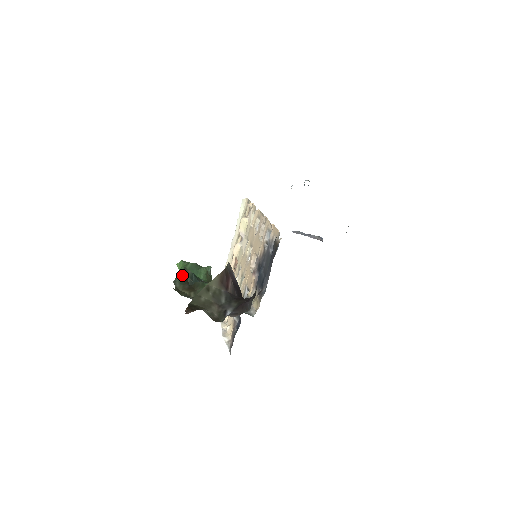
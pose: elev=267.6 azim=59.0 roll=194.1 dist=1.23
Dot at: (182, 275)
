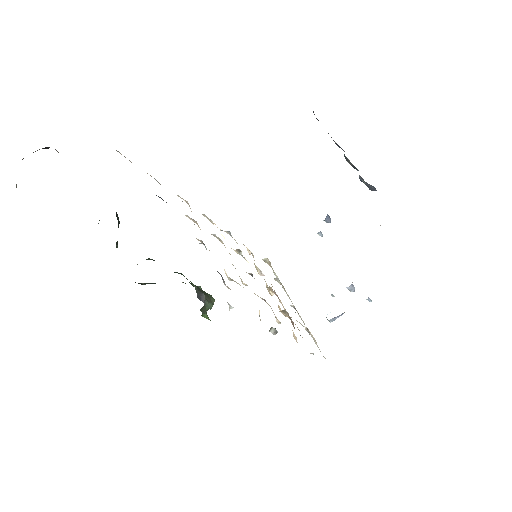
Dot at: occluded
